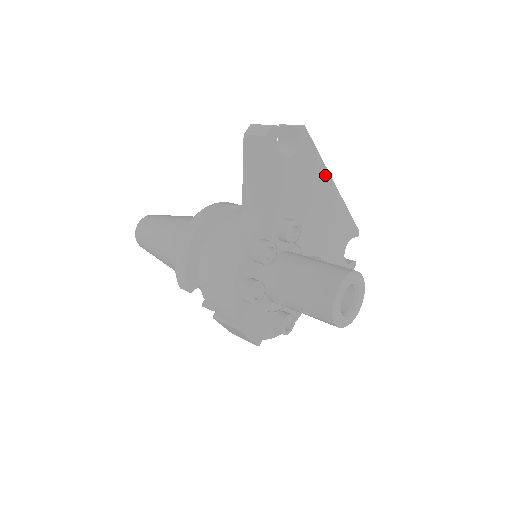
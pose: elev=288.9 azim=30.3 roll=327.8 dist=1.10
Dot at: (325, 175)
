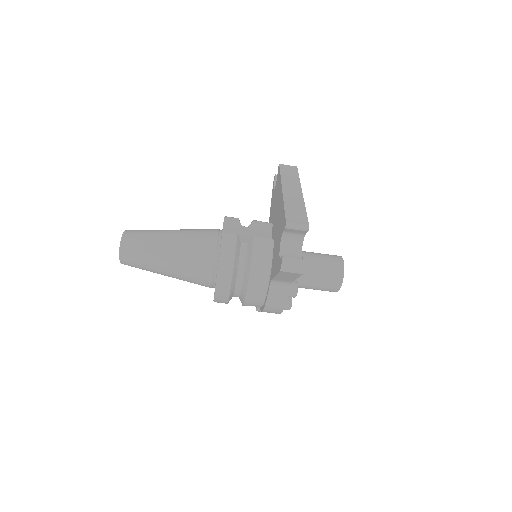
Dot at: occluded
